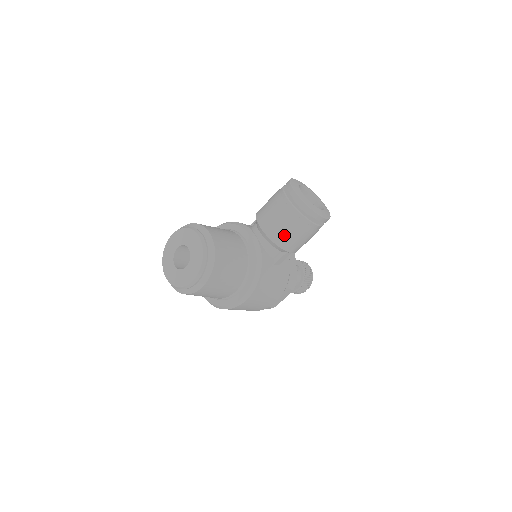
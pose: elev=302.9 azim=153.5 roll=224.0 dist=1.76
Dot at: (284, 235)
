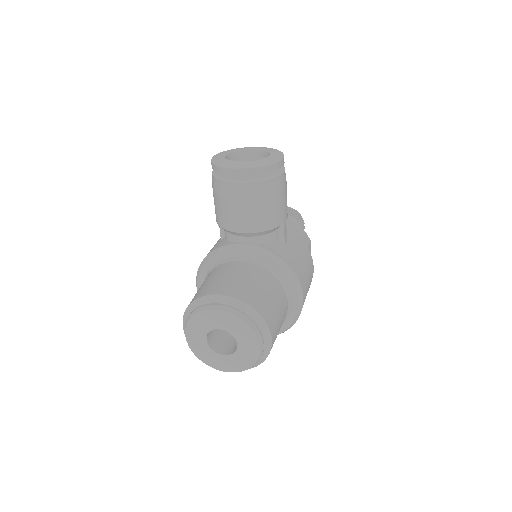
Dot at: (270, 214)
